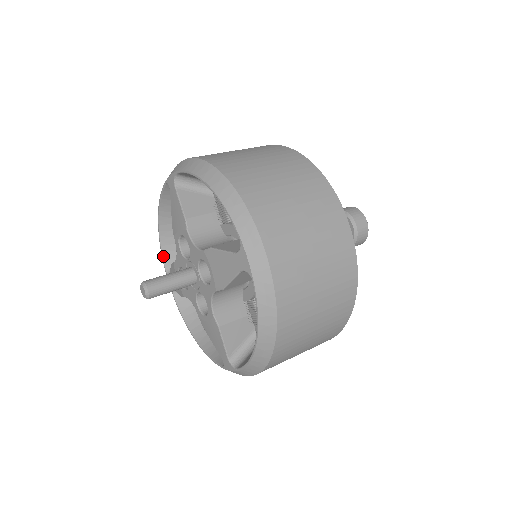
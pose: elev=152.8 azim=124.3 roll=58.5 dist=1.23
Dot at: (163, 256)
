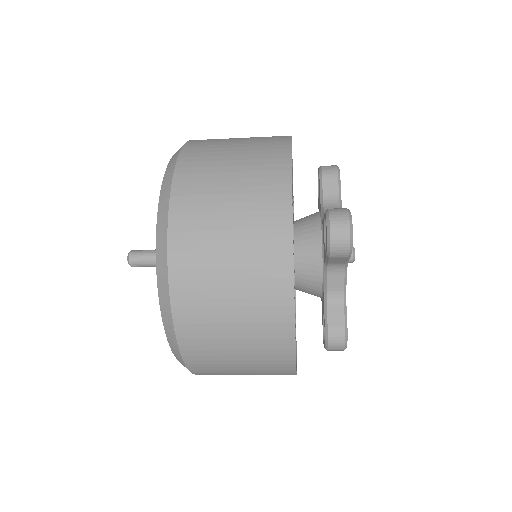
Dot at: occluded
